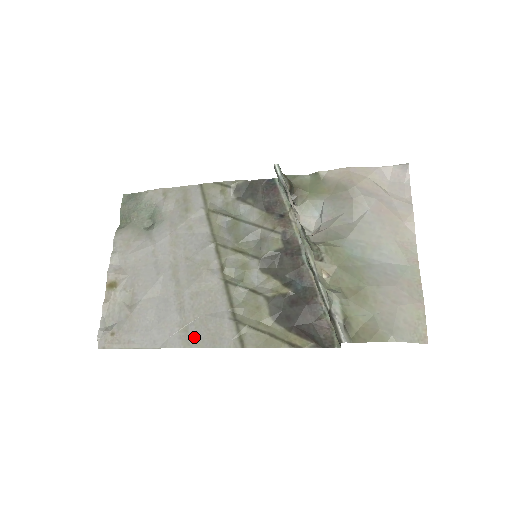
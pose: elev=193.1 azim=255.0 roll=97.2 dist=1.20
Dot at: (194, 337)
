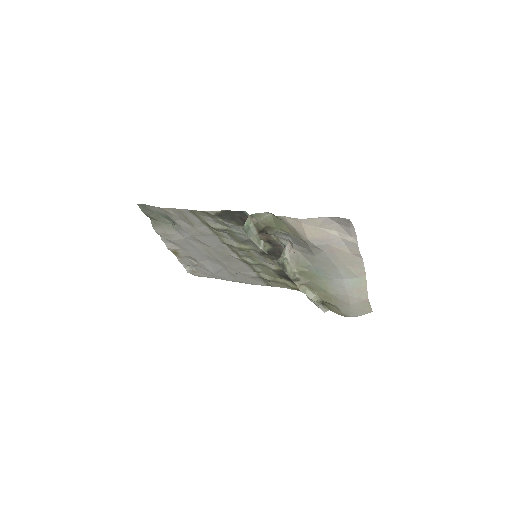
Dot at: (241, 280)
